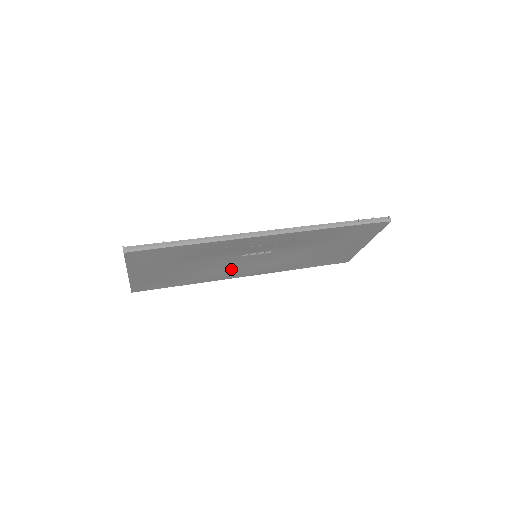
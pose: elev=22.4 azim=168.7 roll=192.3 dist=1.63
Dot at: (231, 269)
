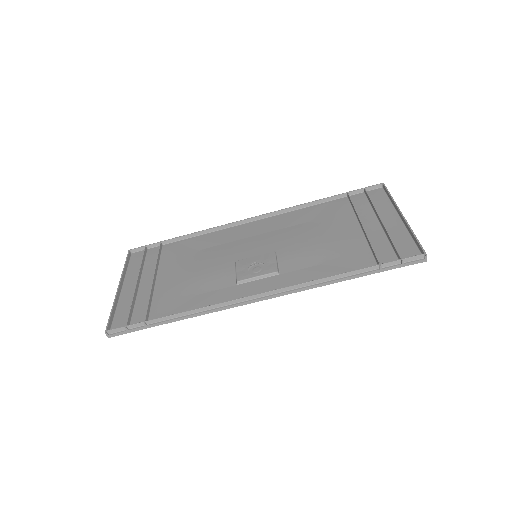
Dot at: (231, 244)
